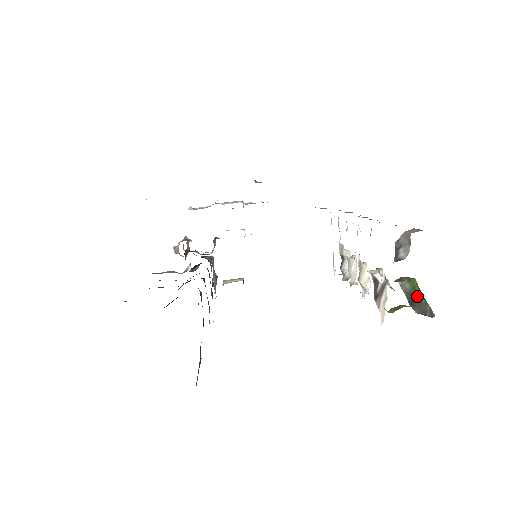
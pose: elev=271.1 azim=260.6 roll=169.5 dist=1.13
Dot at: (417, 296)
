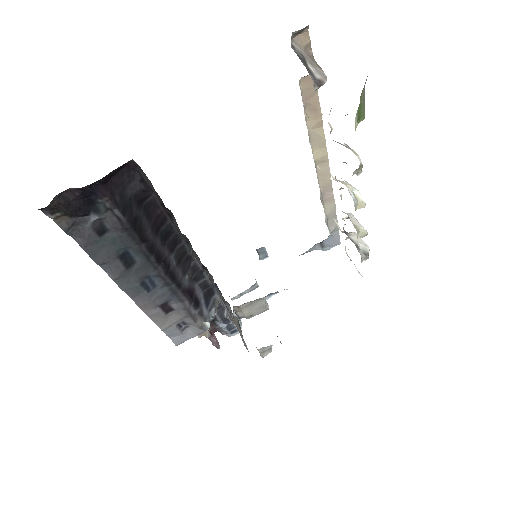
Dot at: occluded
